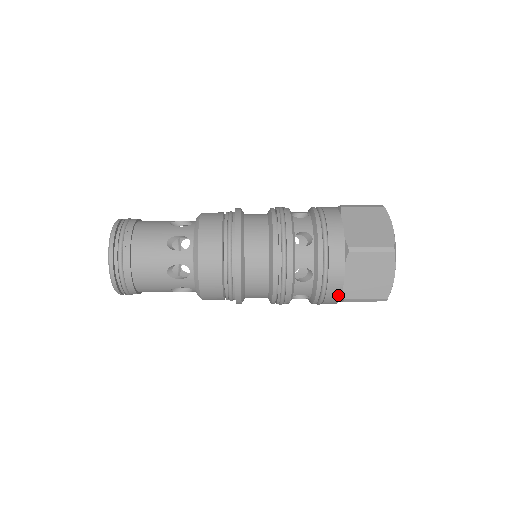
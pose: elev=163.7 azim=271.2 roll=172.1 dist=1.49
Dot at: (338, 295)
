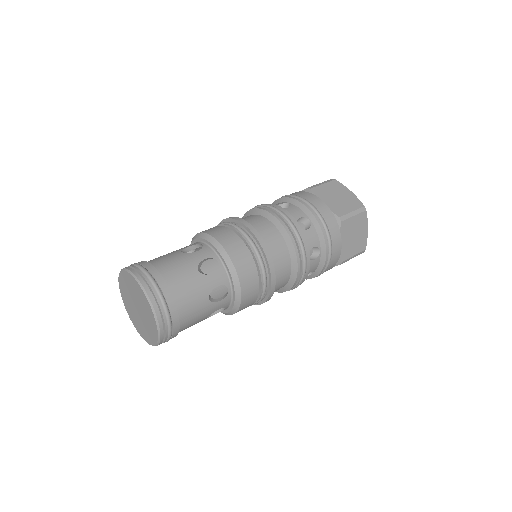
Dot at: (336, 261)
